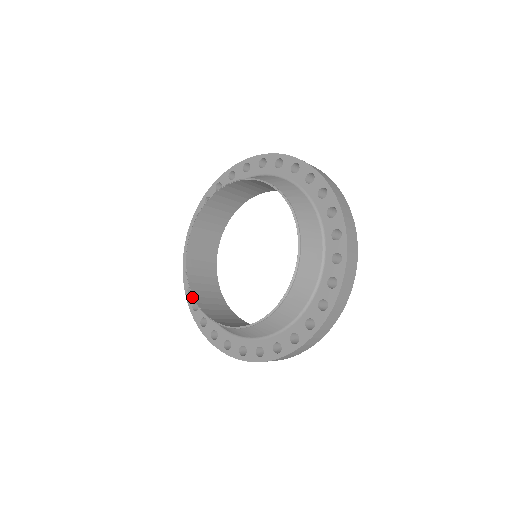
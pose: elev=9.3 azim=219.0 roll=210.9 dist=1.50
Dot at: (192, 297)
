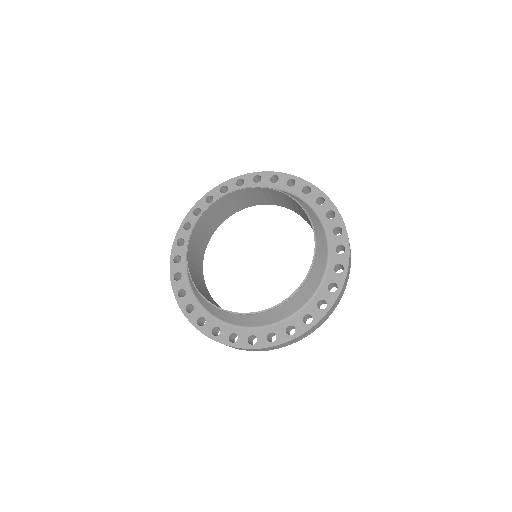
Dot at: (185, 300)
